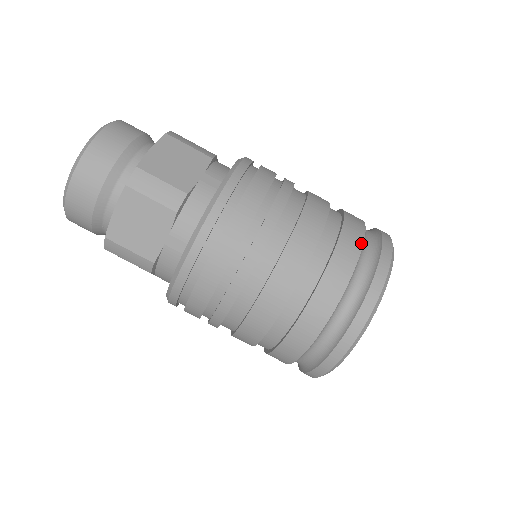
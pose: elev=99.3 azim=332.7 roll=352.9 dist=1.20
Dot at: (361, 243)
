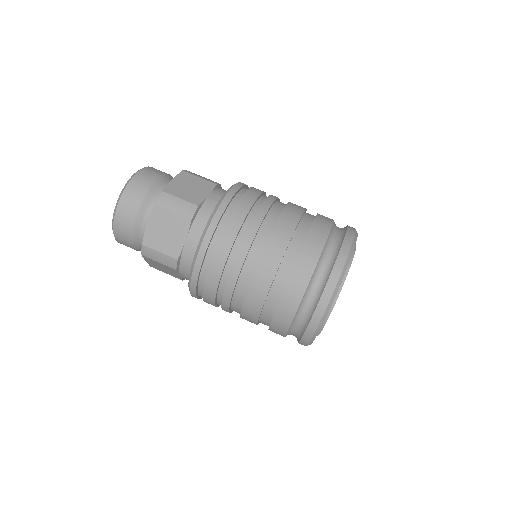
Dot at: (303, 292)
